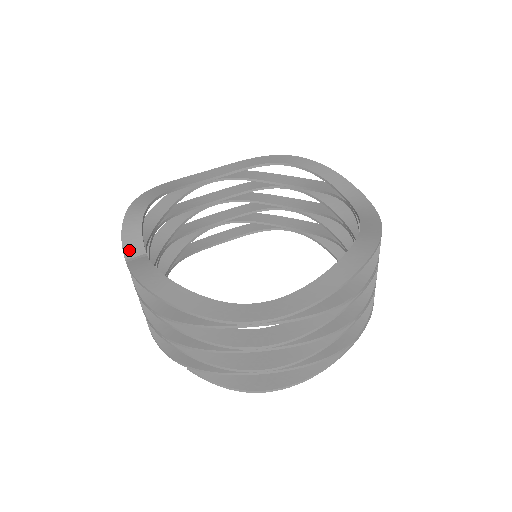
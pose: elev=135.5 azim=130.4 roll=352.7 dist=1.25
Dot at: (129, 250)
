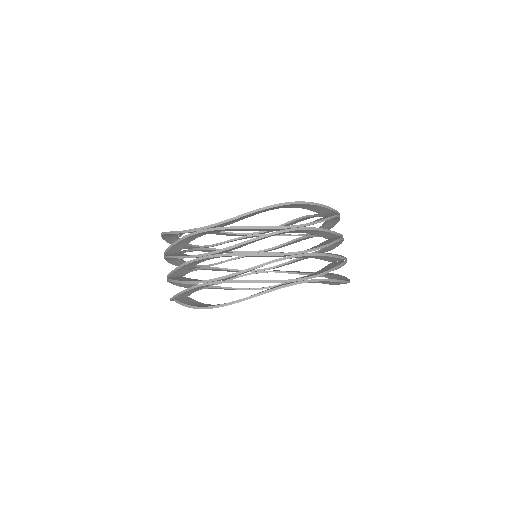
Dot at: occluded
